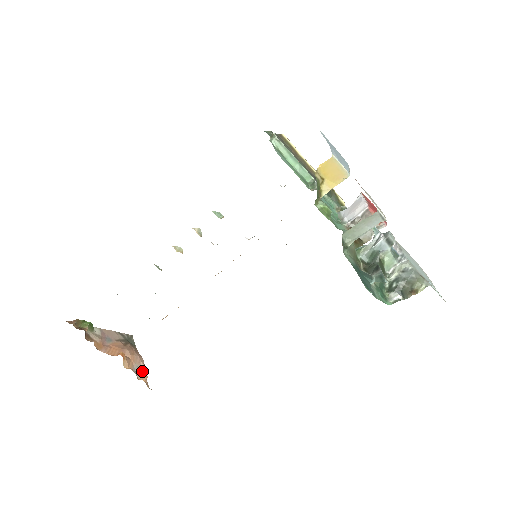
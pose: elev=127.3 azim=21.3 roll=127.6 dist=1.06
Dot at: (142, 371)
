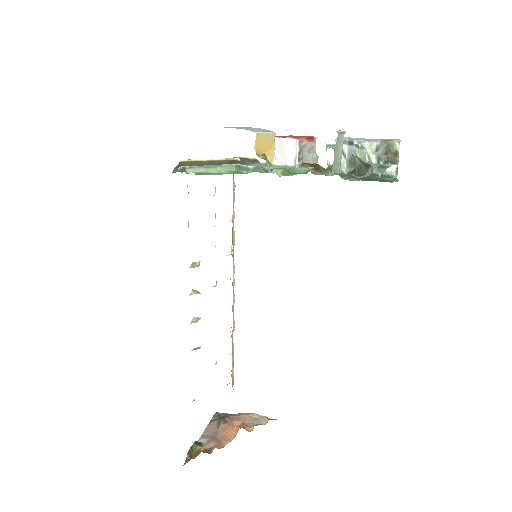
Dot at: (258, 418)
